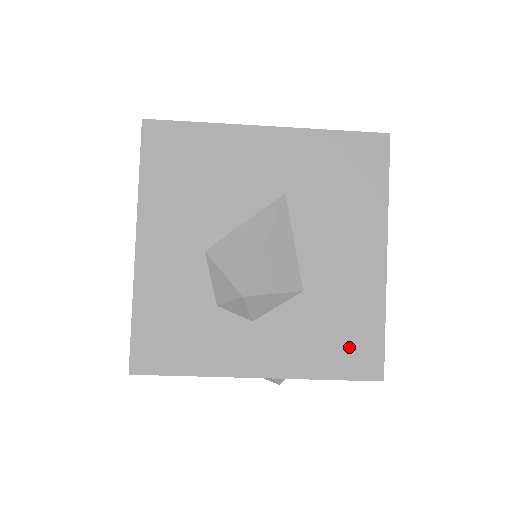
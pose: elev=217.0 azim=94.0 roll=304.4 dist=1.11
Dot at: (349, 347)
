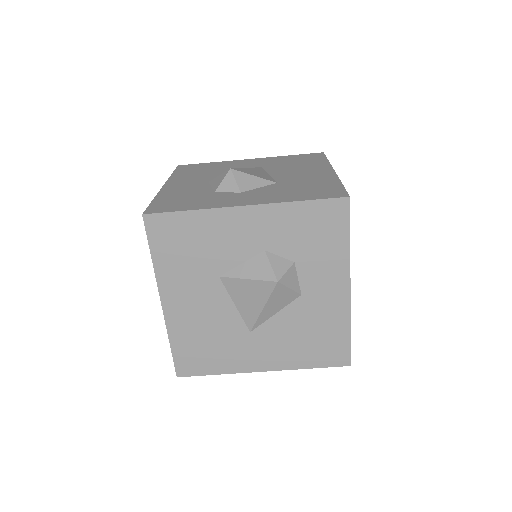
Dot at: (316, 191)
